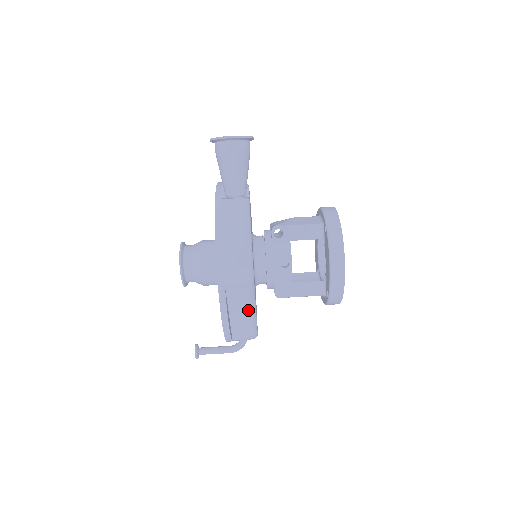
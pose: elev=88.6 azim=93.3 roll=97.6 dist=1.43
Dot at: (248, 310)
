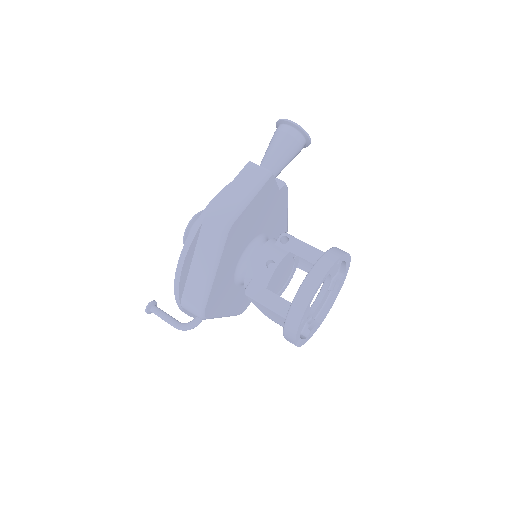
Dot at: (208, 268)
